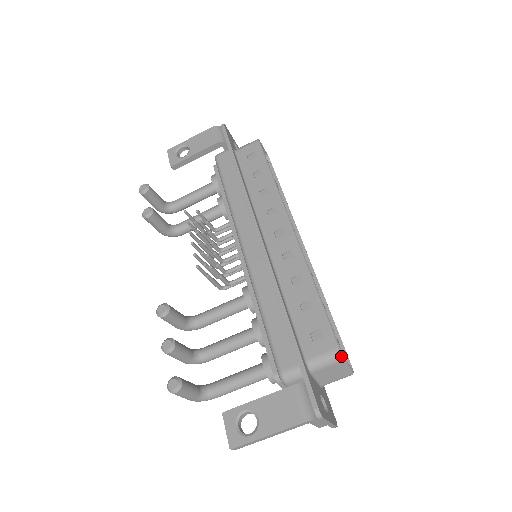
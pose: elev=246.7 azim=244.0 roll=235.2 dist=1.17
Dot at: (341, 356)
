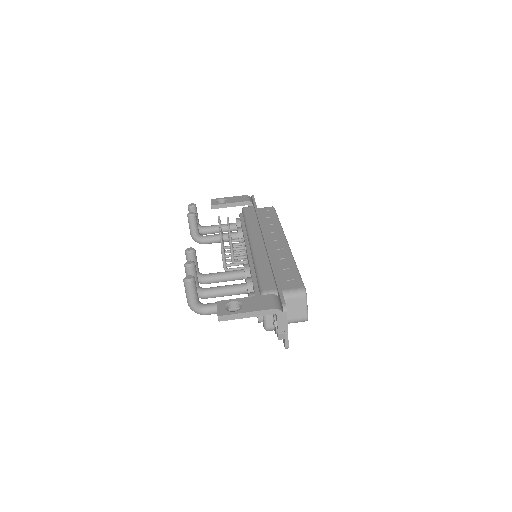
Dot at: (305, 292)
